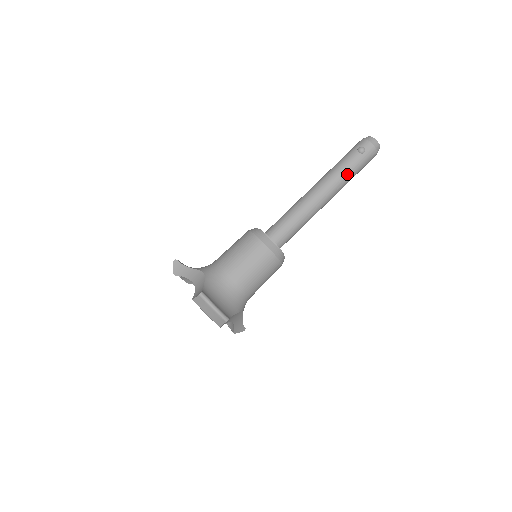
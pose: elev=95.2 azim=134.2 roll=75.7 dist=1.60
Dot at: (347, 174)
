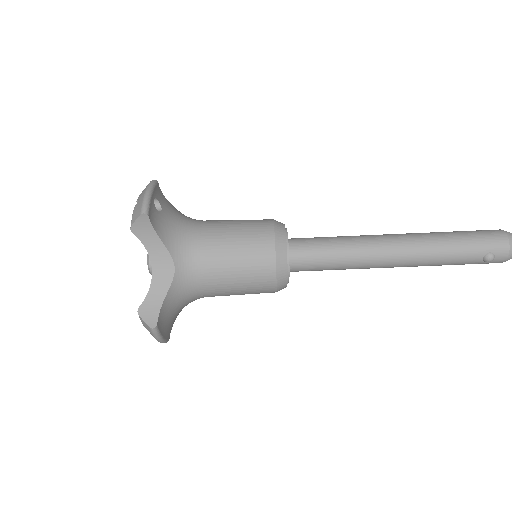
Dot at: occluded
